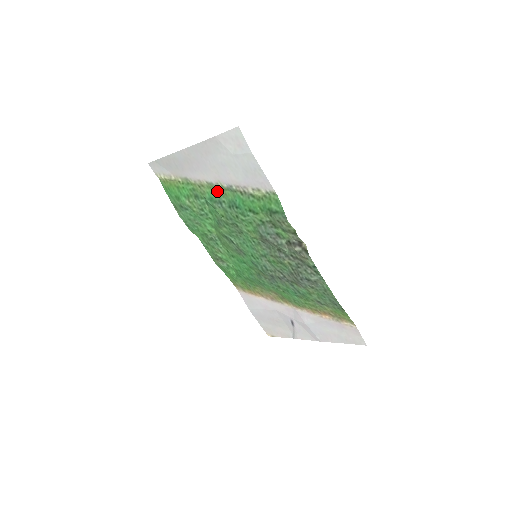
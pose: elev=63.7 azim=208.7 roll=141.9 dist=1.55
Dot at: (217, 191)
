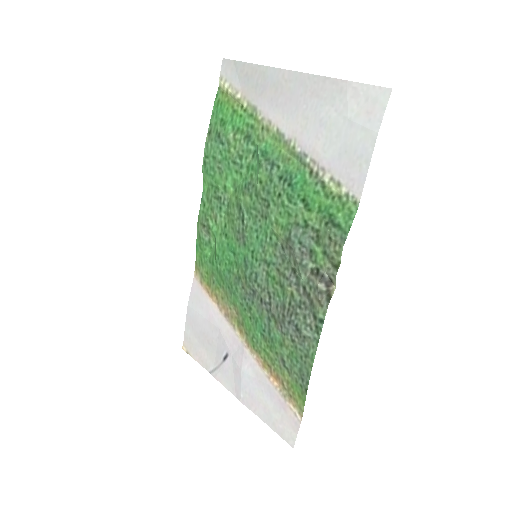
Dot at: (281, 149)
